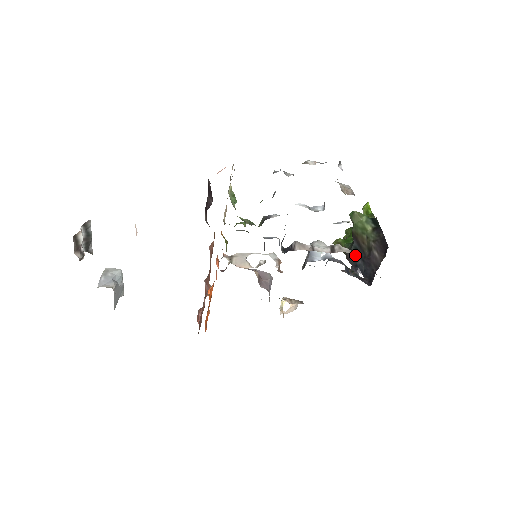
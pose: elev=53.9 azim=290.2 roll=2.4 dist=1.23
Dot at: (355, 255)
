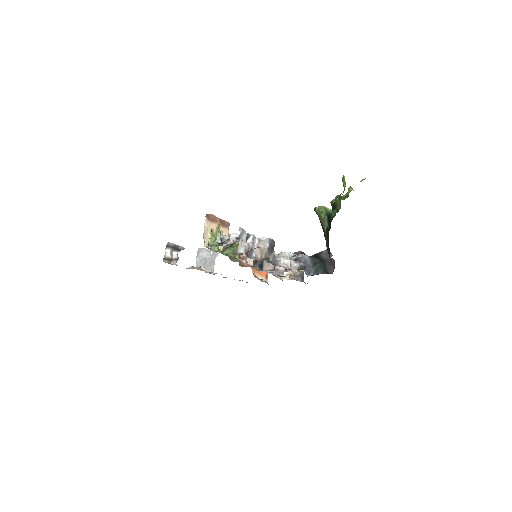
Dot at: occluded
